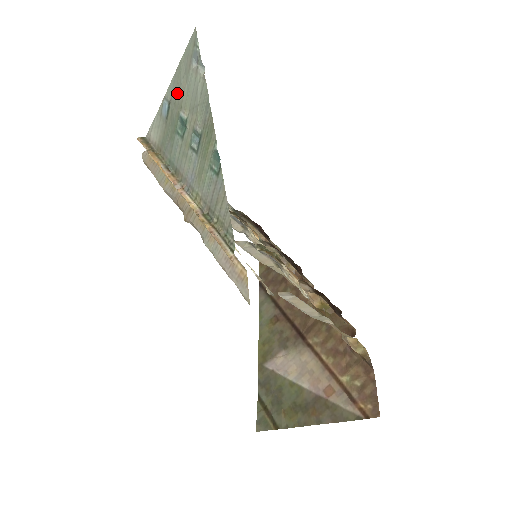
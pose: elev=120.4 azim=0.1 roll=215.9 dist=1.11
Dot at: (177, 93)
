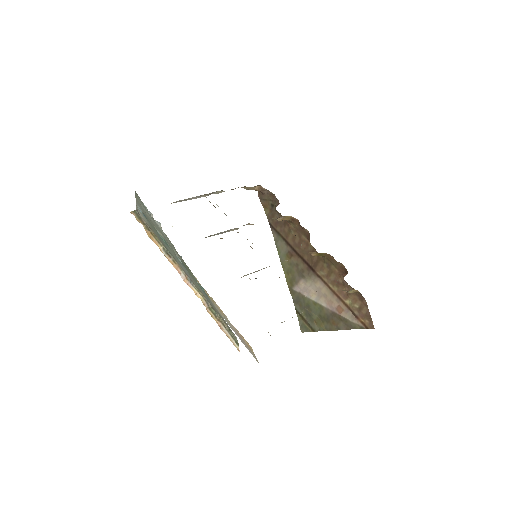
Dot at: (146, 215)
